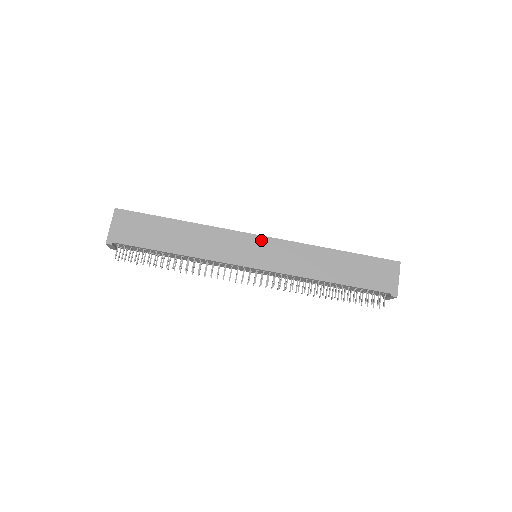
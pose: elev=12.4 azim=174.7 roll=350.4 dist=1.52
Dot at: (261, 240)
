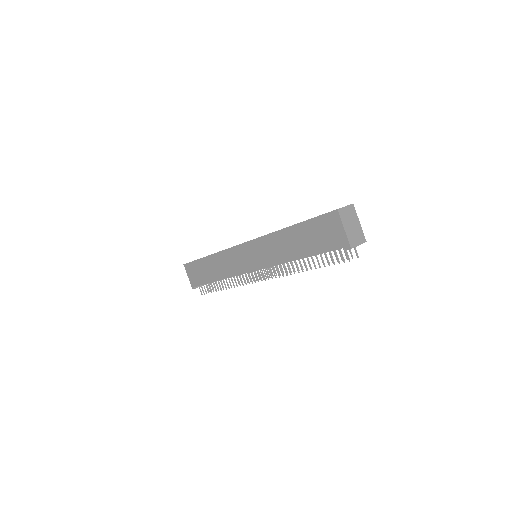
Dot at: (245, 247)
